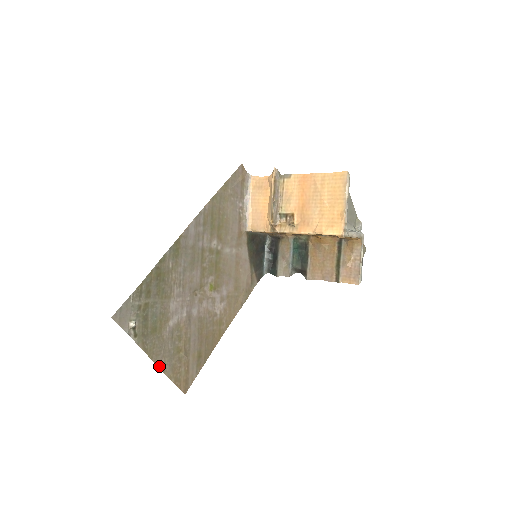
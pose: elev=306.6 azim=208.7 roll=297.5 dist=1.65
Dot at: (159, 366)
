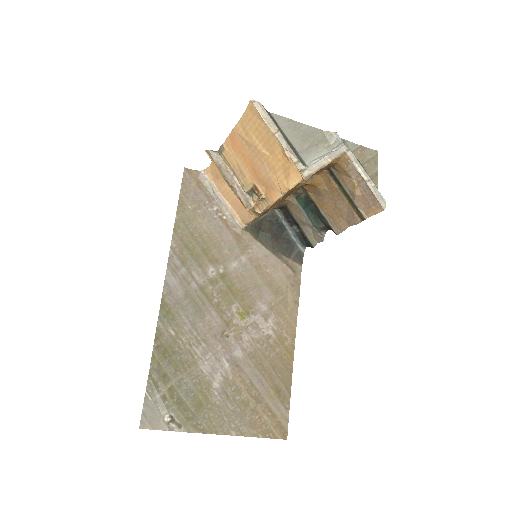
Dot at: (232, 434)
